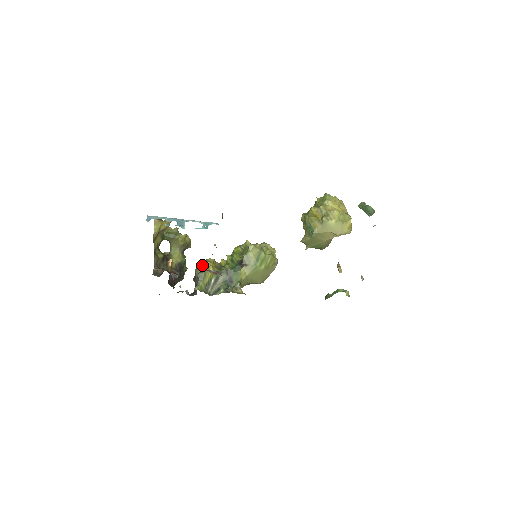
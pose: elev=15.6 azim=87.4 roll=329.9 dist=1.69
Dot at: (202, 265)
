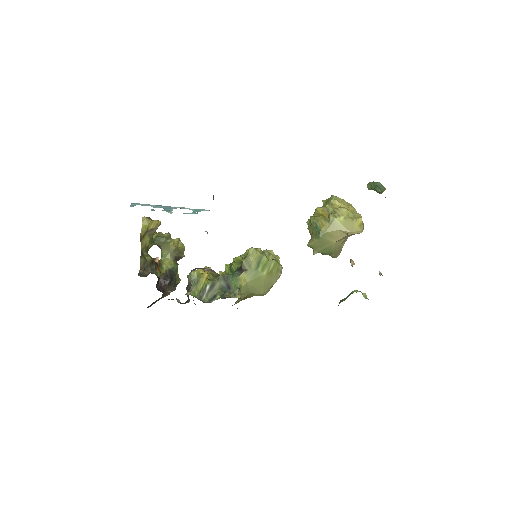
Dot at: occluded
